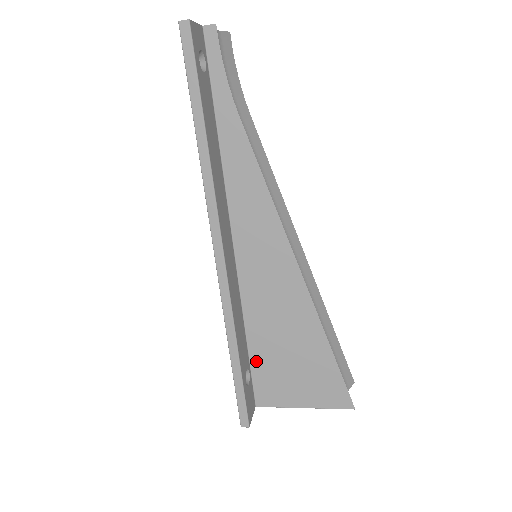
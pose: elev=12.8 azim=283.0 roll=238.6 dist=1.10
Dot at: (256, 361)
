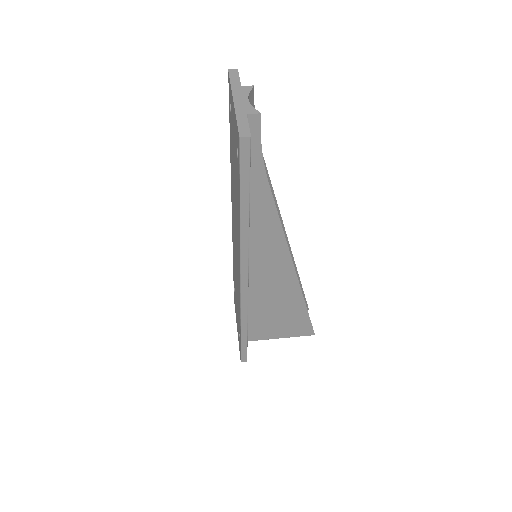
Dot at: (250, 320)
